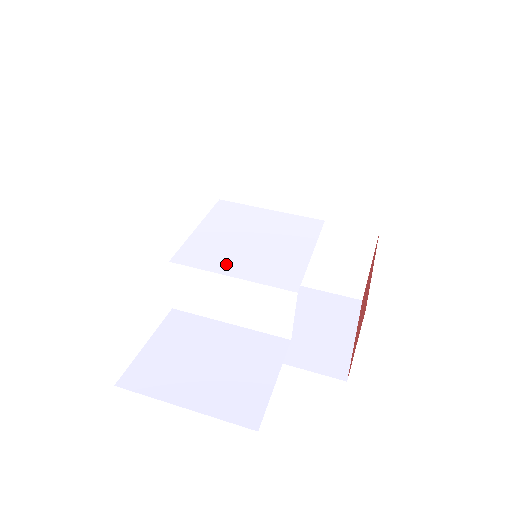
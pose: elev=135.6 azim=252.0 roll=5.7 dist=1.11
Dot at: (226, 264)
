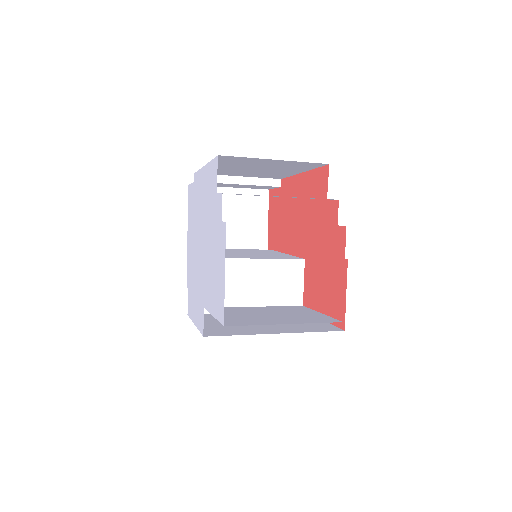
Dot at: (245, 257)
